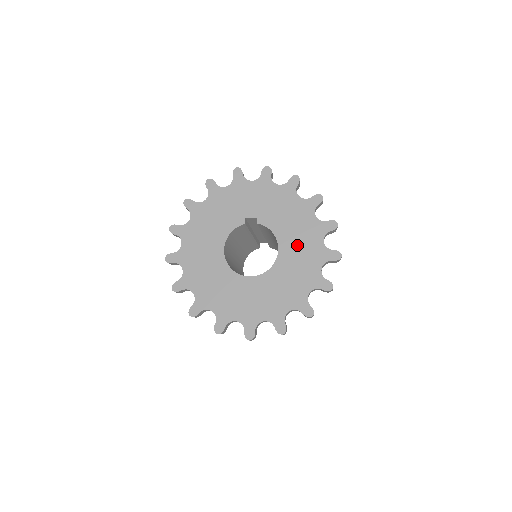
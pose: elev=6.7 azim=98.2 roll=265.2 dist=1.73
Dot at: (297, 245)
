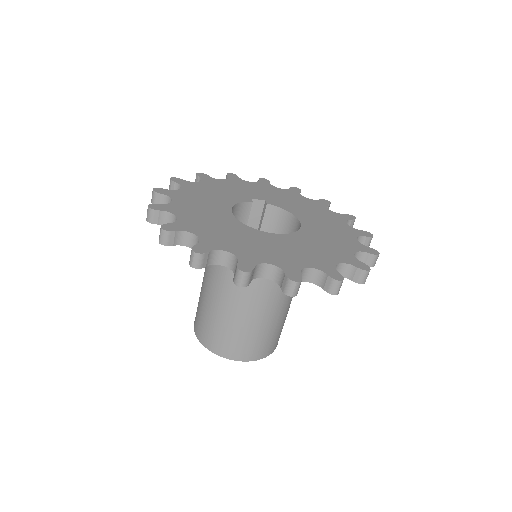
Dot at: (320, 222)
